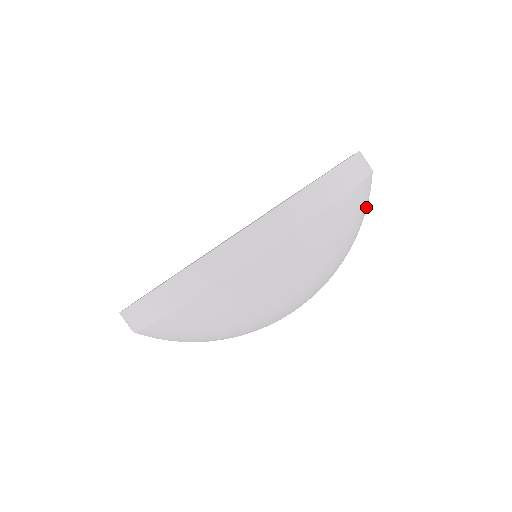
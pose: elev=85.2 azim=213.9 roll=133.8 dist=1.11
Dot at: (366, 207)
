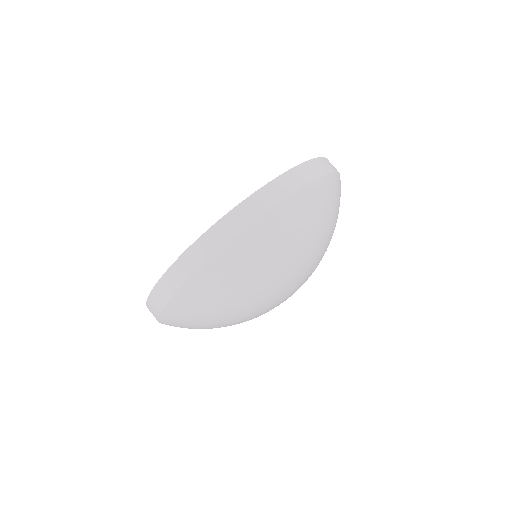
Dot at: occluded
